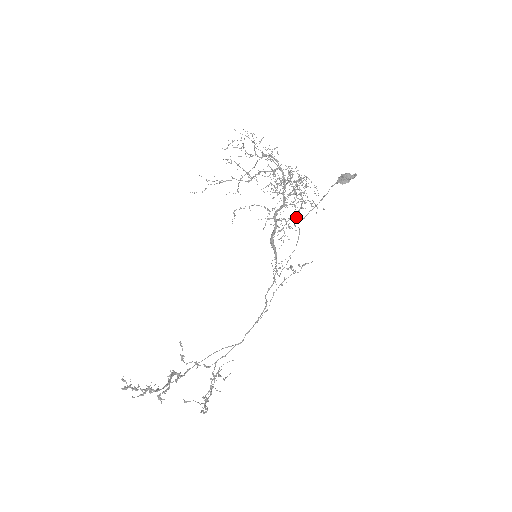
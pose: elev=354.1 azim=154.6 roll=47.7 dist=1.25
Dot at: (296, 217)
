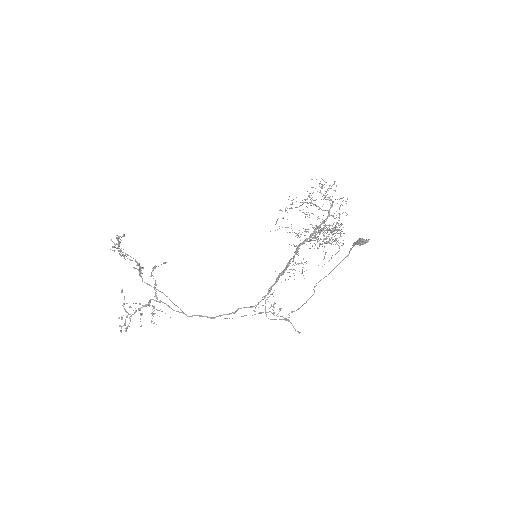
Dot at: (295, 233)
